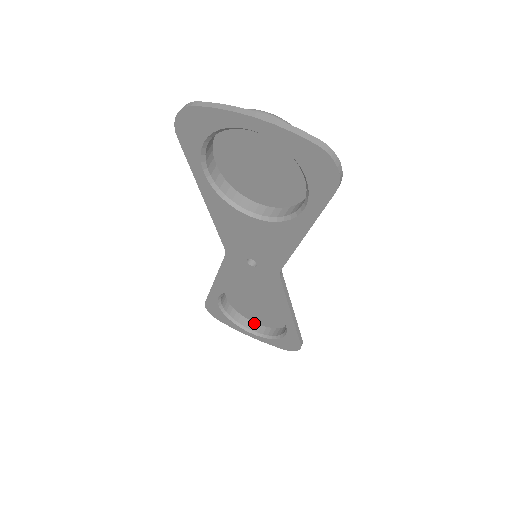
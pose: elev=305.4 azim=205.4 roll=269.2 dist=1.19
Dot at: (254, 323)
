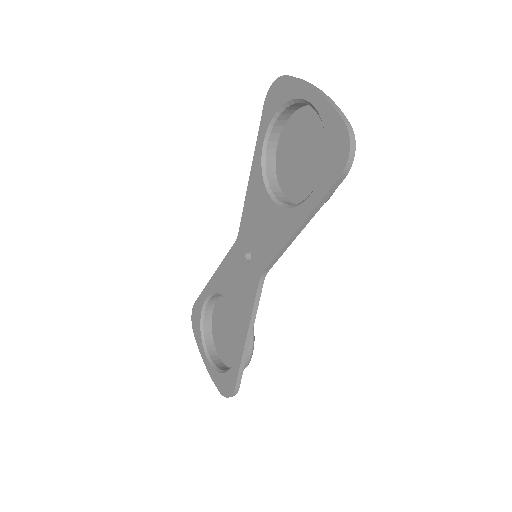
Dot at: (217, 353)
